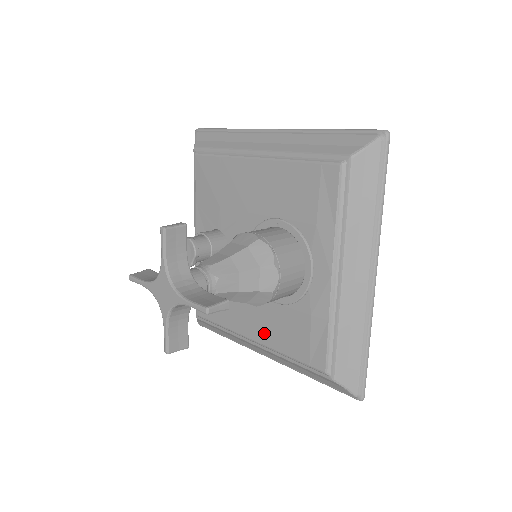
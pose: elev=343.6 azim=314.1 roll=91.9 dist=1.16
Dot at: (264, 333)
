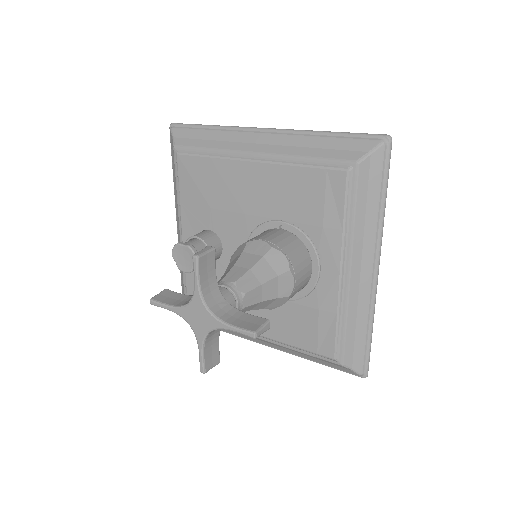
Dot at: occluded
